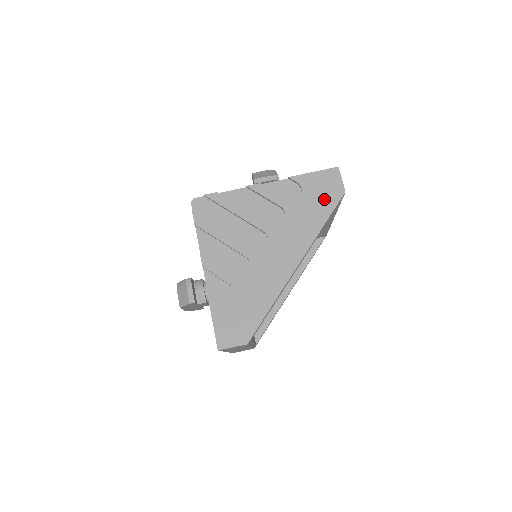
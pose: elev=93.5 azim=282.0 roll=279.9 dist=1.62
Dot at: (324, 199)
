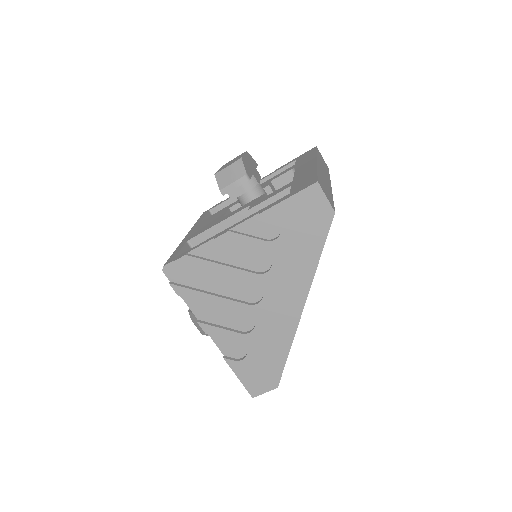
Dot at: (311, 229)
